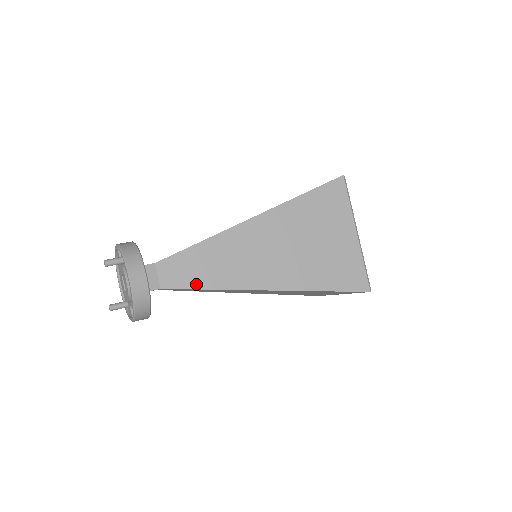
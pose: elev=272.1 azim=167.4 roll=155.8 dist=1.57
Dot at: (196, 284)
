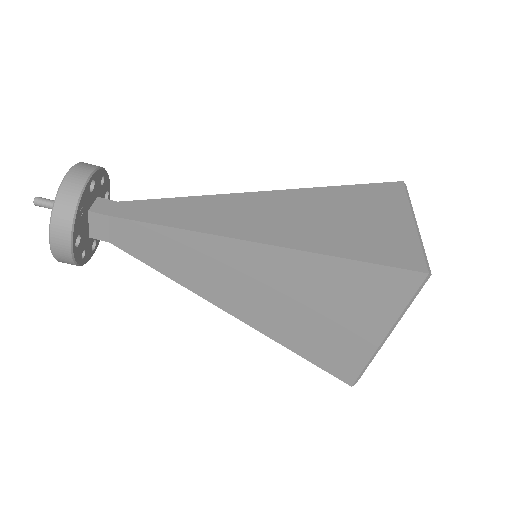
Dot at: (150, 261)
